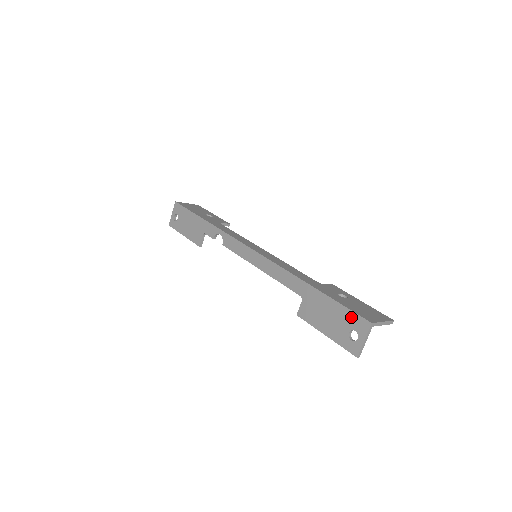
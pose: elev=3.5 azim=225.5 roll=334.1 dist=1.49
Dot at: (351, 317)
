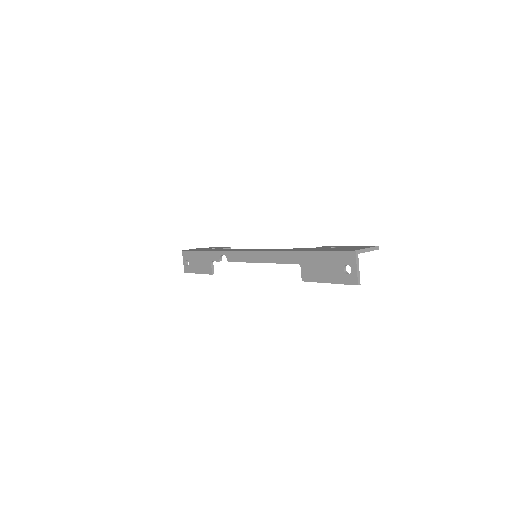
Dot at: (339, 256)
